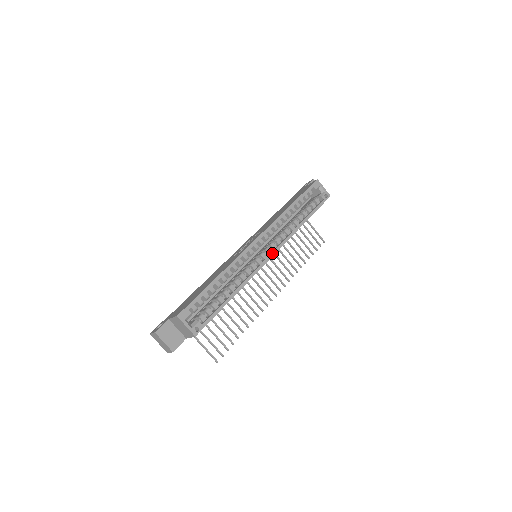
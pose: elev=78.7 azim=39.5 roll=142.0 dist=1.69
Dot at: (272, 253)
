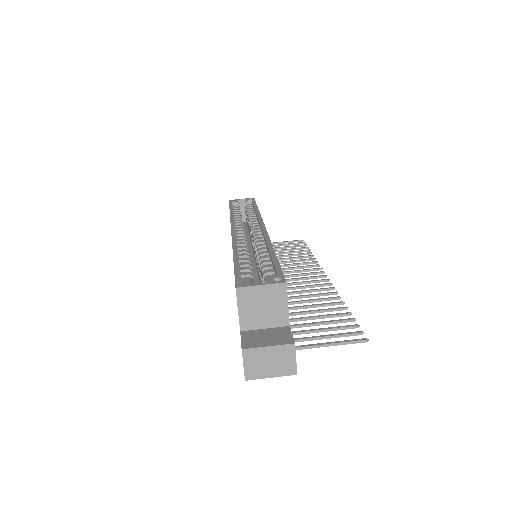
Dot at: (261, 225)
